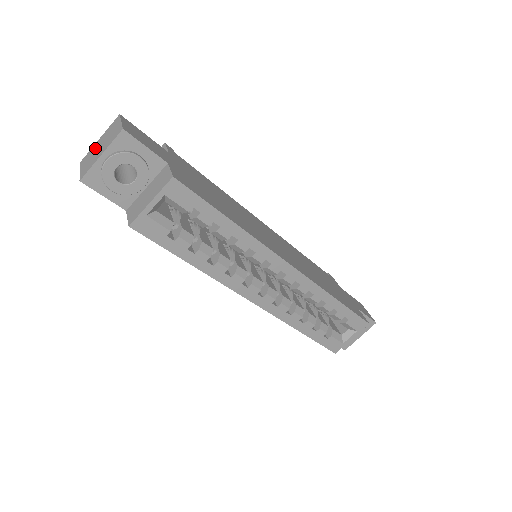
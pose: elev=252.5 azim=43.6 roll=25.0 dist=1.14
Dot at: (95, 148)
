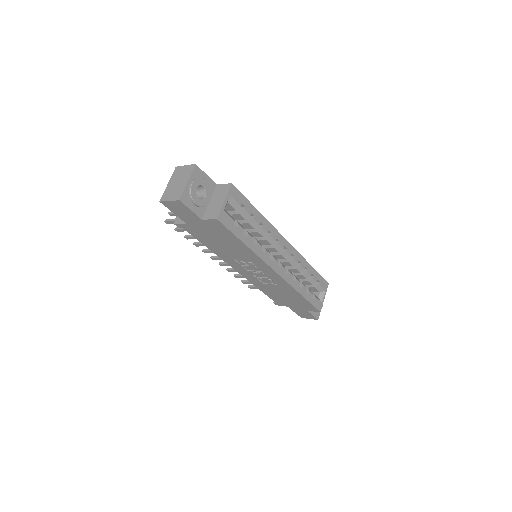
Dot at: (171, 187)
